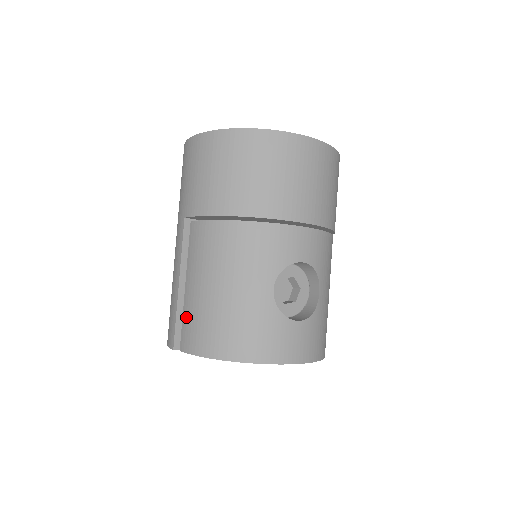
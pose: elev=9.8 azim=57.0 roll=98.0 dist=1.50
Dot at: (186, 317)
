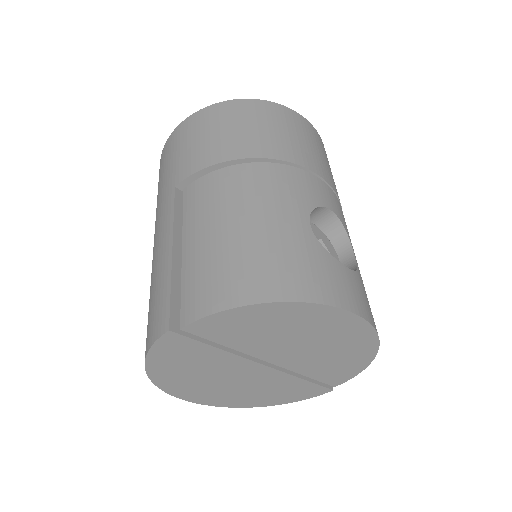
Dot at: (189, 279)
